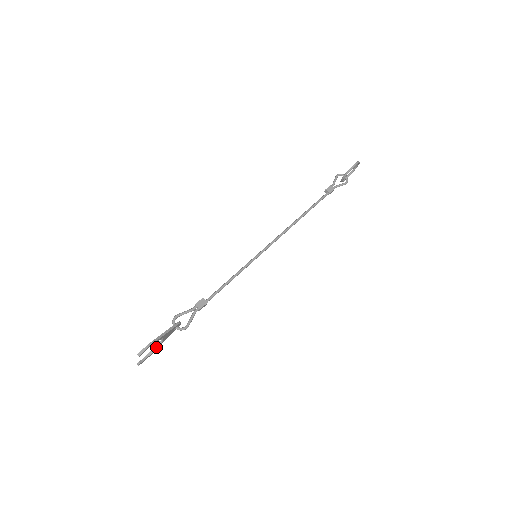
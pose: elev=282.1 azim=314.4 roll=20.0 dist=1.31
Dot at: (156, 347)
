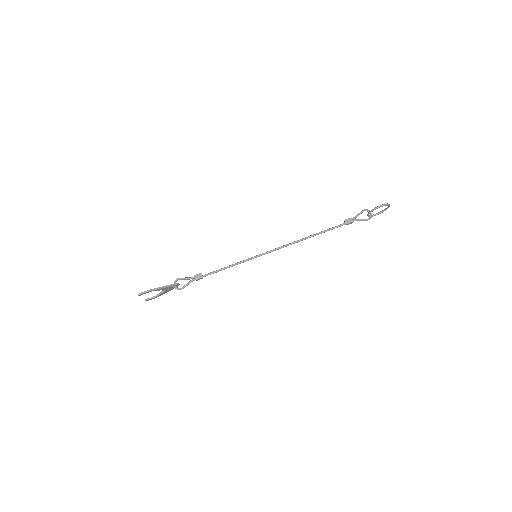
Dot at: (160, 294)
